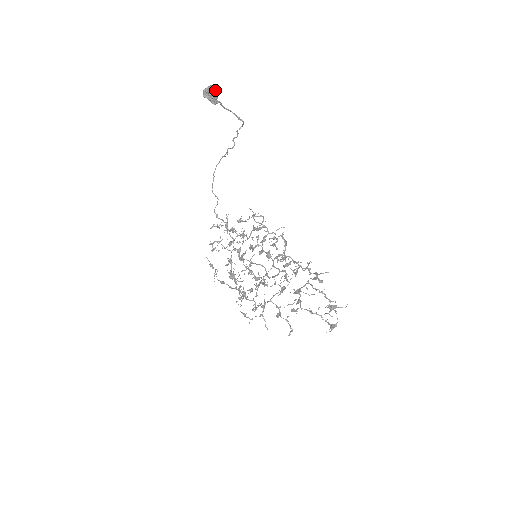
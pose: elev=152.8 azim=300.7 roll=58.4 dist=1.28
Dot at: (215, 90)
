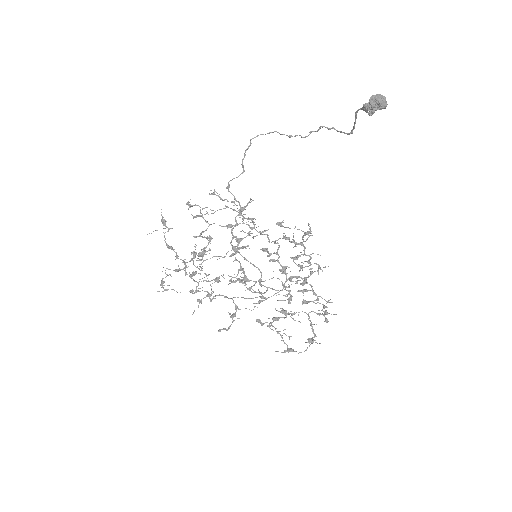
Dot at: (386, 105)
